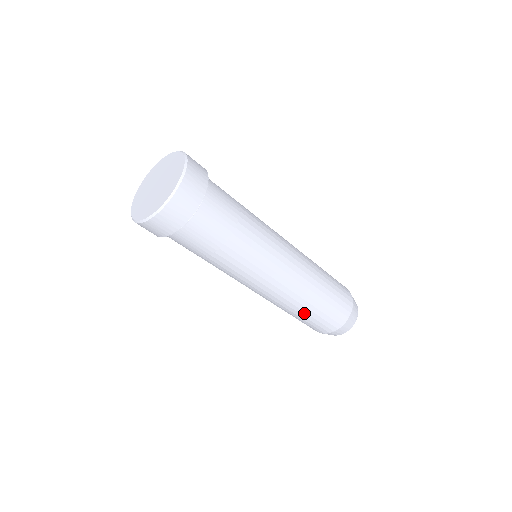
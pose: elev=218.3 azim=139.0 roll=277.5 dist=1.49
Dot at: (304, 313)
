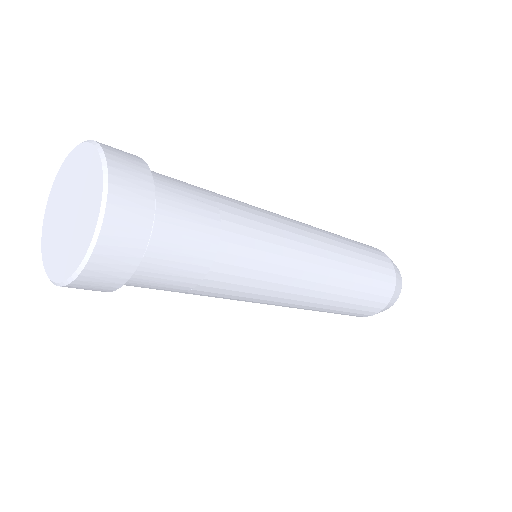
Dot at: occluded
